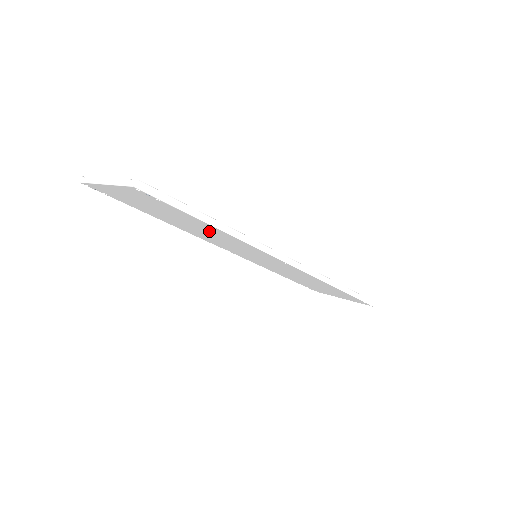
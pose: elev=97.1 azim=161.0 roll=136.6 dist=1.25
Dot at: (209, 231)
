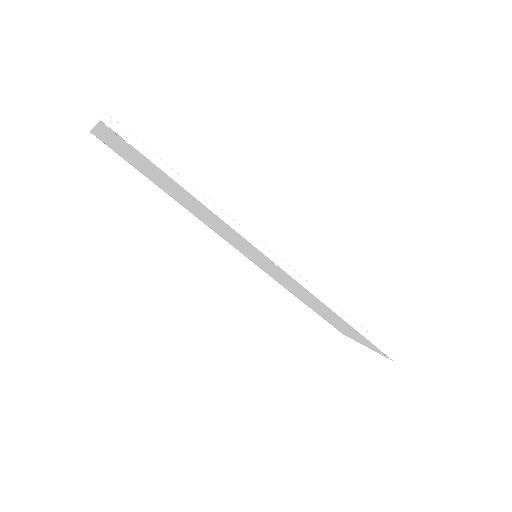
Dot at: (195, 204)
